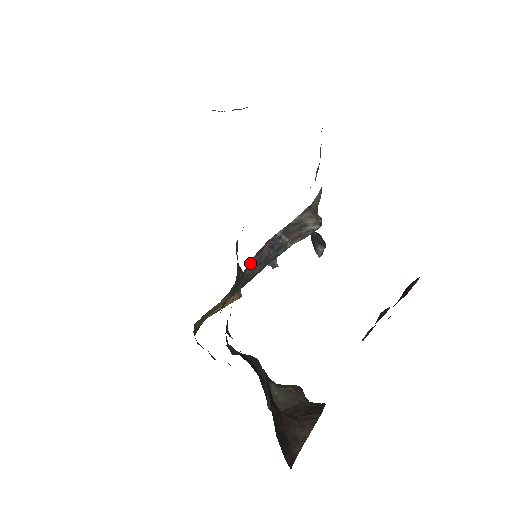
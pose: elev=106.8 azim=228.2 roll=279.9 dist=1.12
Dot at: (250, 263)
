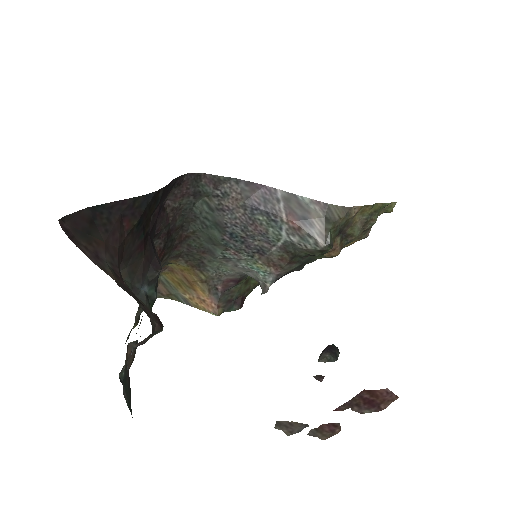
Dot at: (235, 183)
